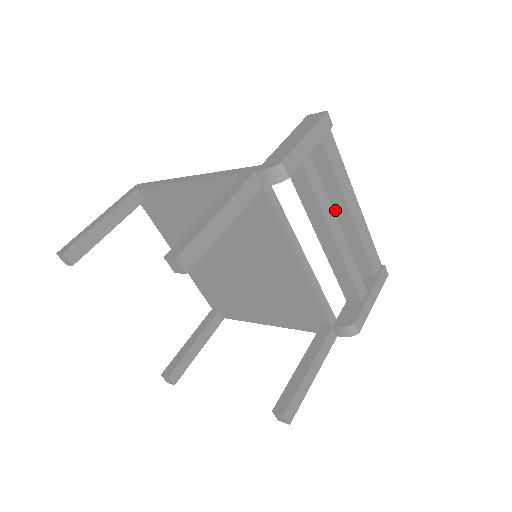
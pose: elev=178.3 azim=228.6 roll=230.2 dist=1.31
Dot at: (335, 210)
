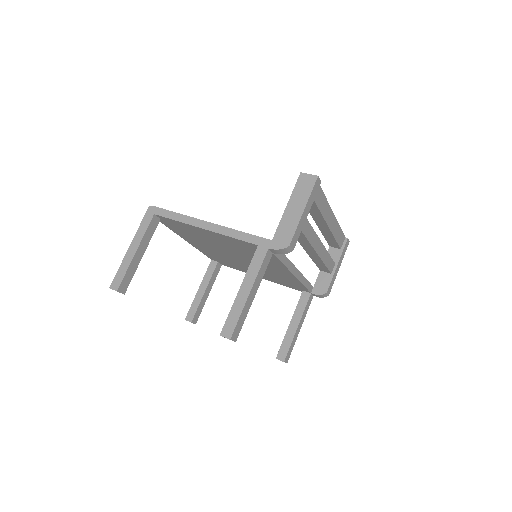
Dot at: (316, 222)
